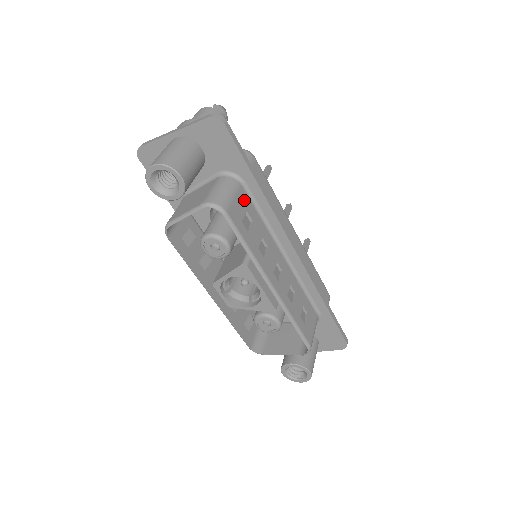
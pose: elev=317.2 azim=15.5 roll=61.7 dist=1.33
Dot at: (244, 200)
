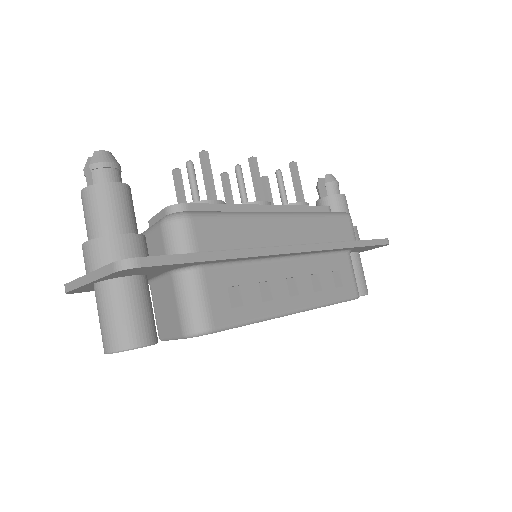
Dot at: (216, 280)
